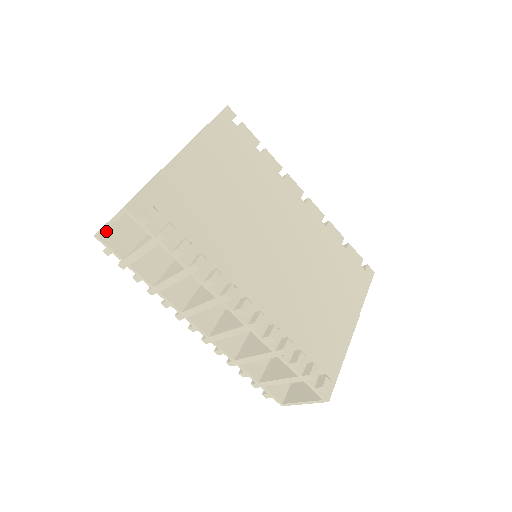
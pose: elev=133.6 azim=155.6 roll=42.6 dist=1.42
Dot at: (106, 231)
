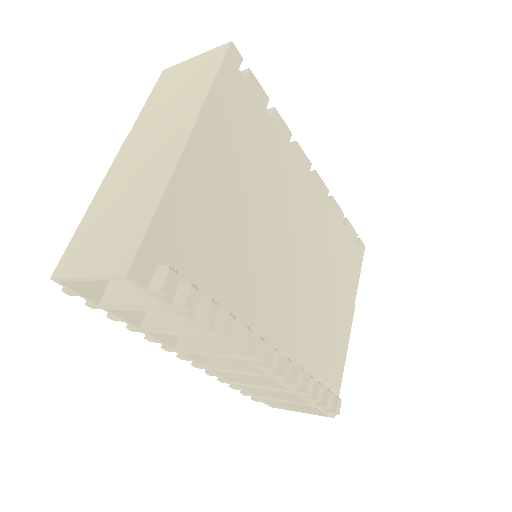
Dot at: occluded
